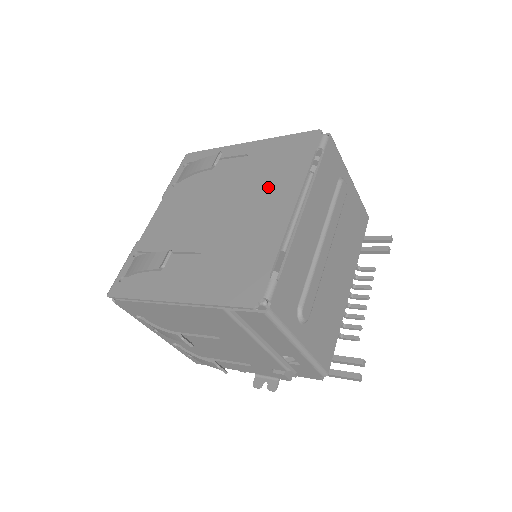
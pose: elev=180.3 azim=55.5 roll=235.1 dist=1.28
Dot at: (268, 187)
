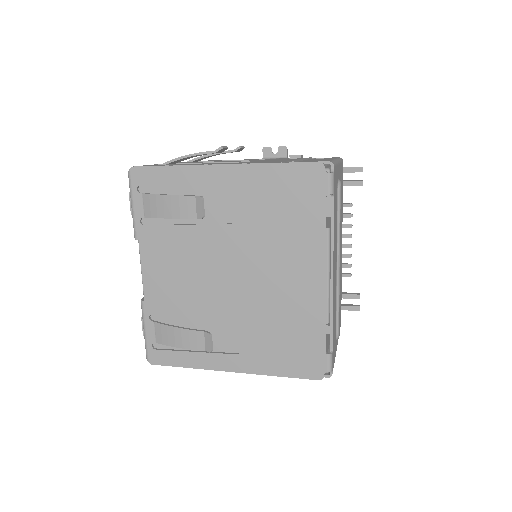
Dot at: (283, 246)
